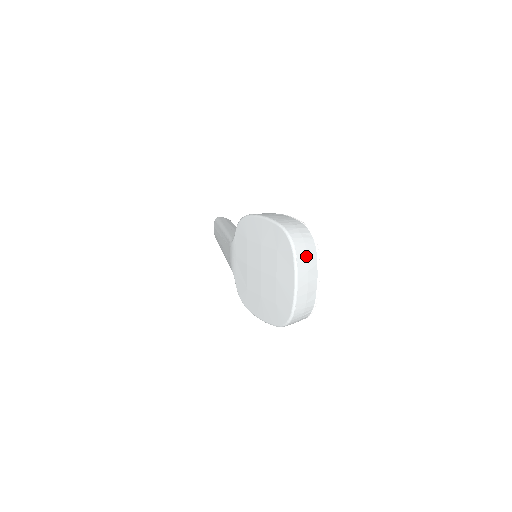
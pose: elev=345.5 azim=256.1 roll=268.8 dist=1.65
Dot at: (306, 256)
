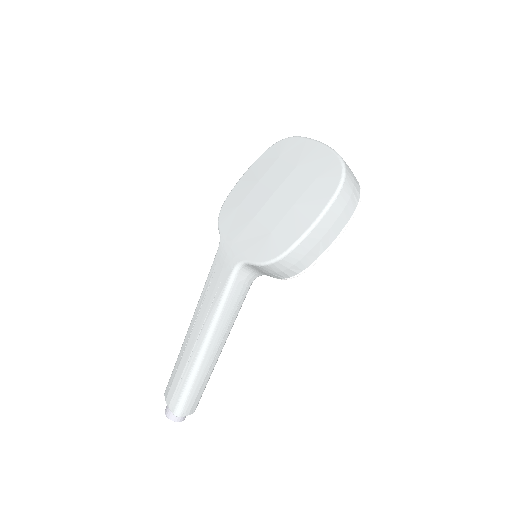
Dot at: occluded
